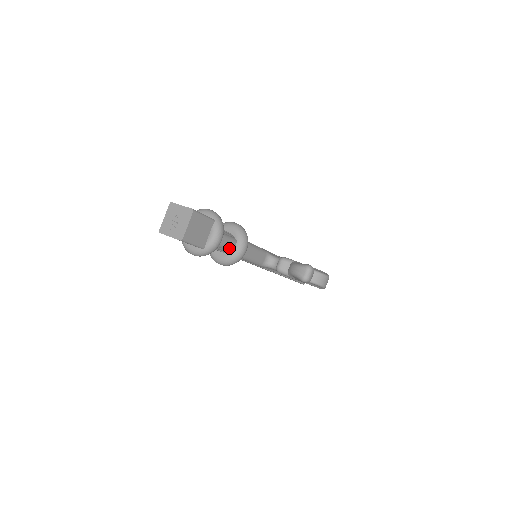
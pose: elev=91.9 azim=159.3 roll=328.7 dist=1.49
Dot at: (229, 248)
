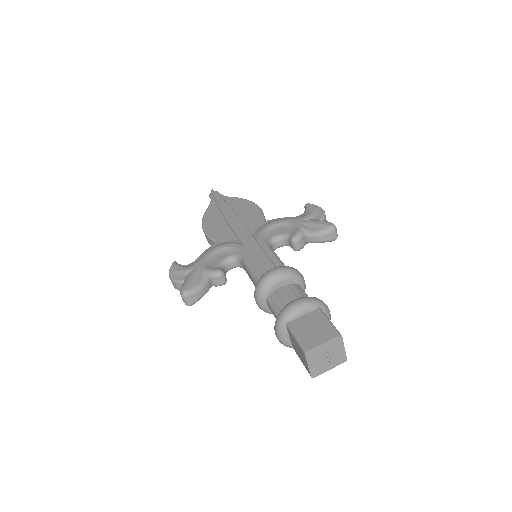
Dot at: occluded
